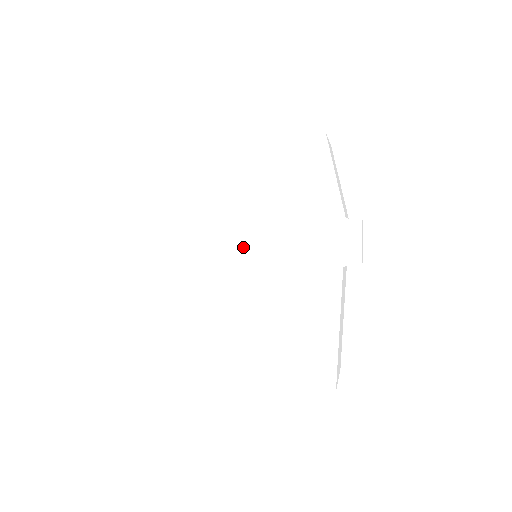
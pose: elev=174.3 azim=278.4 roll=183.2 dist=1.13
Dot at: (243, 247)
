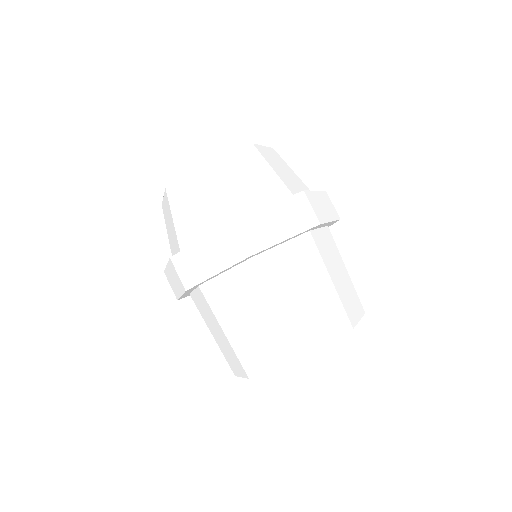
Dot at: (292, 219)
